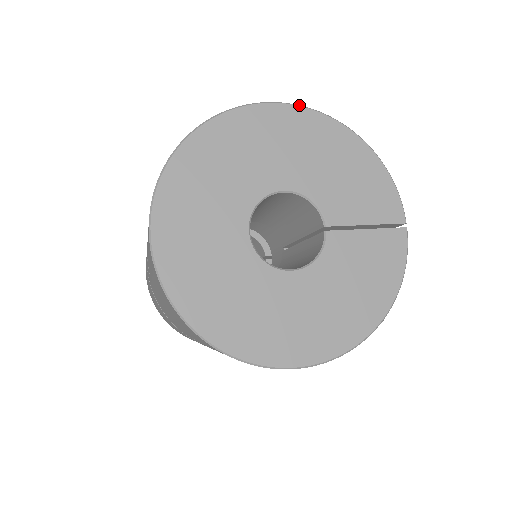
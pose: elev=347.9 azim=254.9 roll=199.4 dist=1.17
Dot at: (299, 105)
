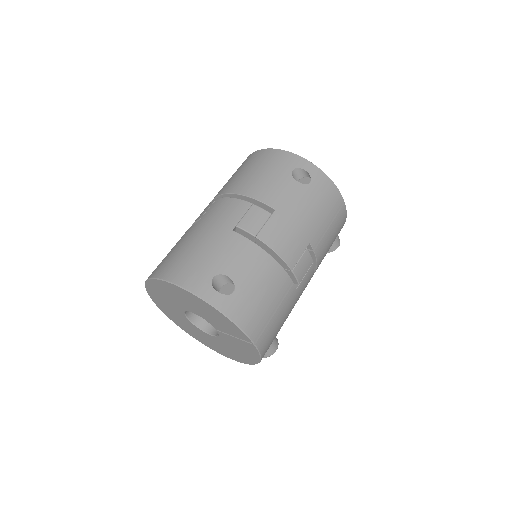
Dot at: (176, 285)
